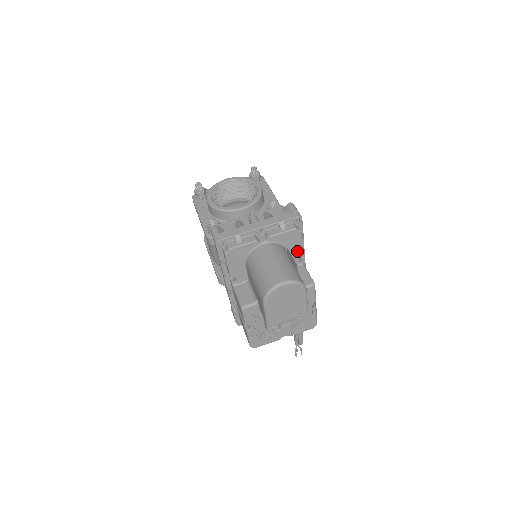
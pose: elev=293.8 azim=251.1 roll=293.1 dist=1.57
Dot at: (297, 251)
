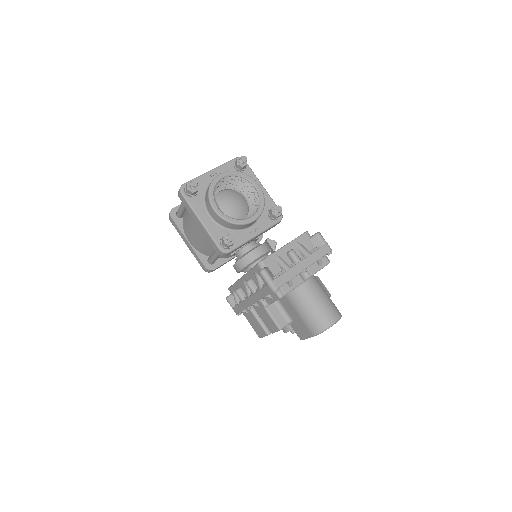
Dot at: occluded
